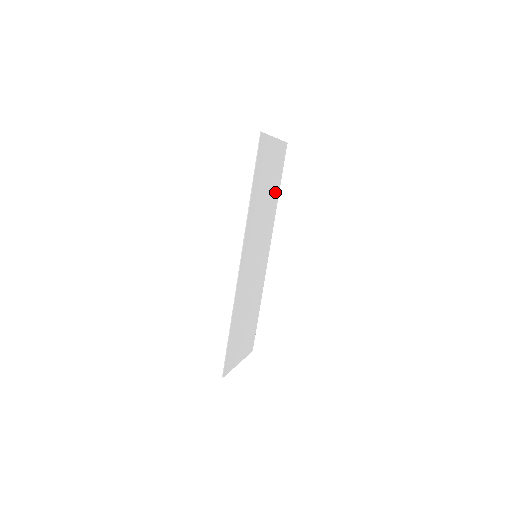
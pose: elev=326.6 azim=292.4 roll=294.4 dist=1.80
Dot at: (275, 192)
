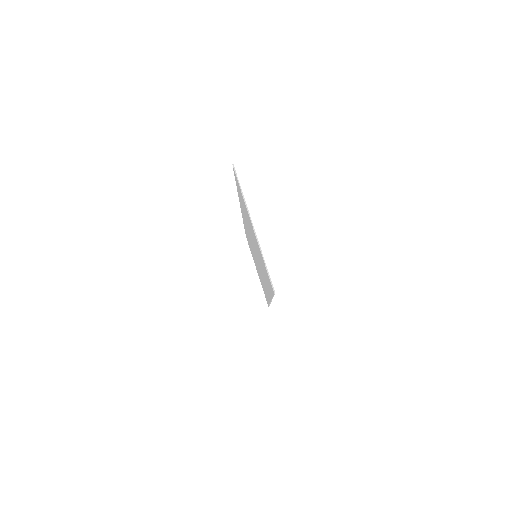
Dot at: occluded
